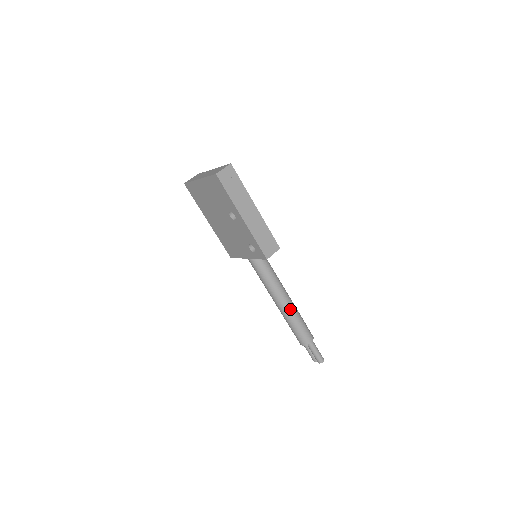
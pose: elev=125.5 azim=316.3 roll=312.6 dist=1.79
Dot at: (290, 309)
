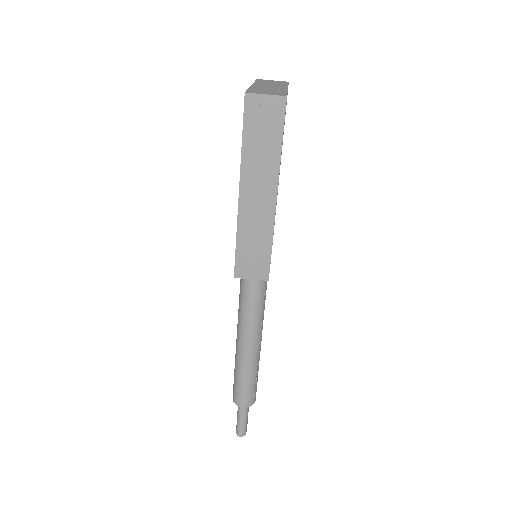
Dot at: (245, 353)
